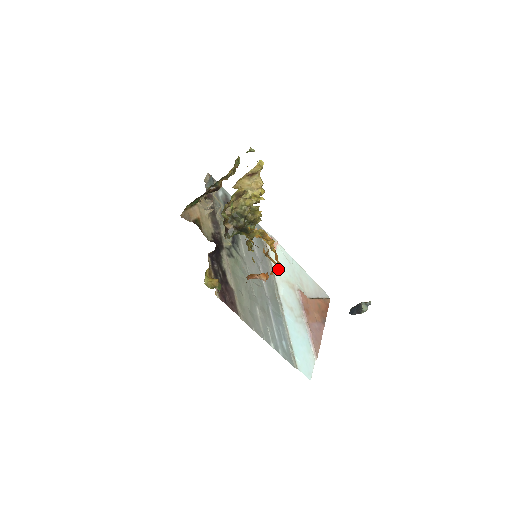
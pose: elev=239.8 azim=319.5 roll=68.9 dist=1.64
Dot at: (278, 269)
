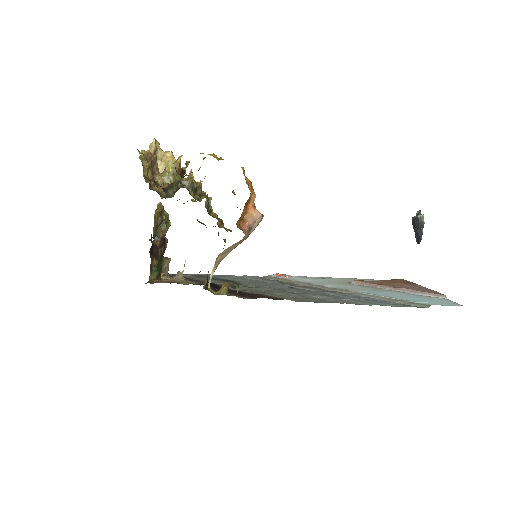
Dot at: occluded
